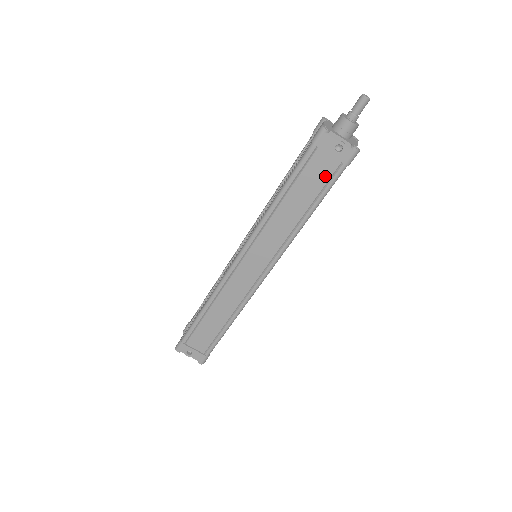
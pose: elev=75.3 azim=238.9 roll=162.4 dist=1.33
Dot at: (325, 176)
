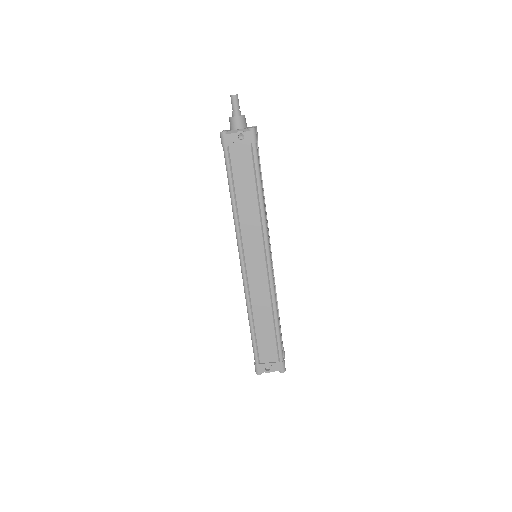
Dot at: (248, 161)
